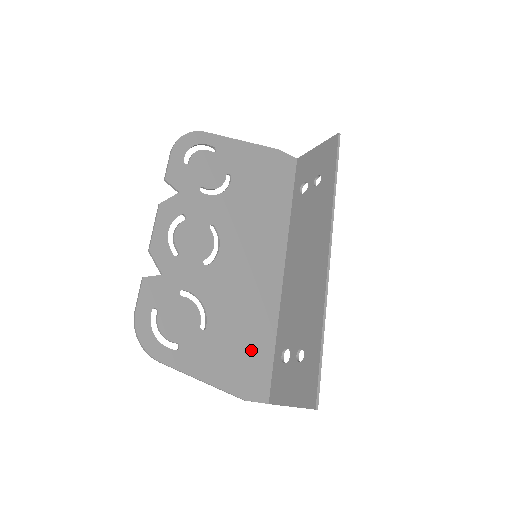
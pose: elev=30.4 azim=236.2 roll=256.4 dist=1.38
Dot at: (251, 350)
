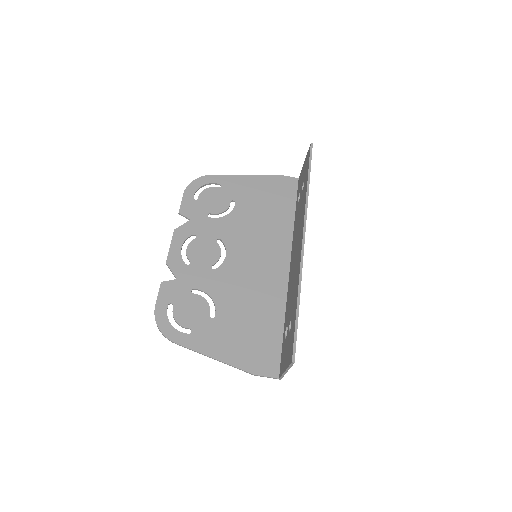
Dot at: (259, 333)
